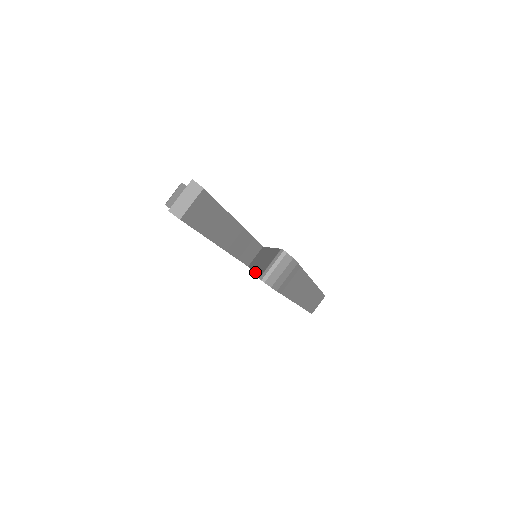
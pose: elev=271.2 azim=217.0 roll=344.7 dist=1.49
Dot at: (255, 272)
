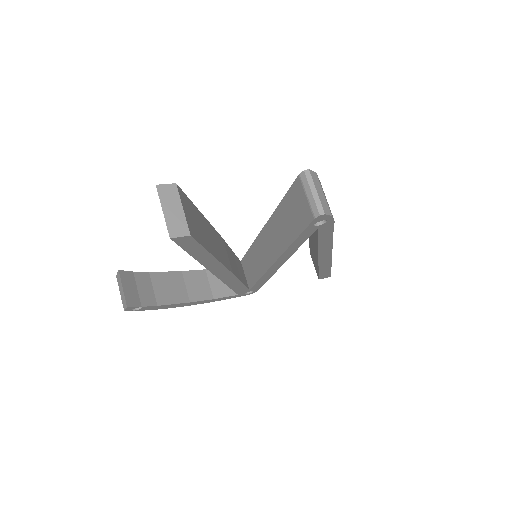
Dot at: (286, 247)
